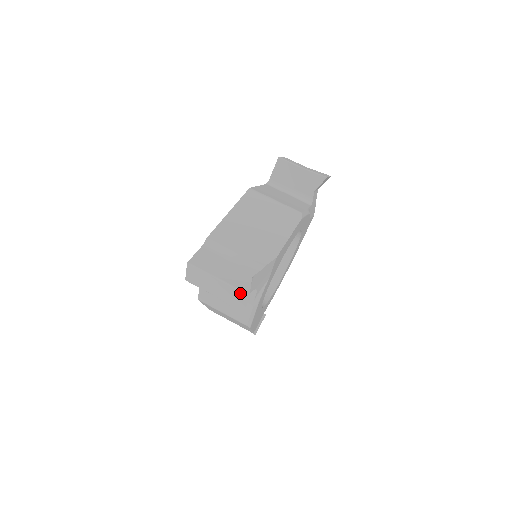
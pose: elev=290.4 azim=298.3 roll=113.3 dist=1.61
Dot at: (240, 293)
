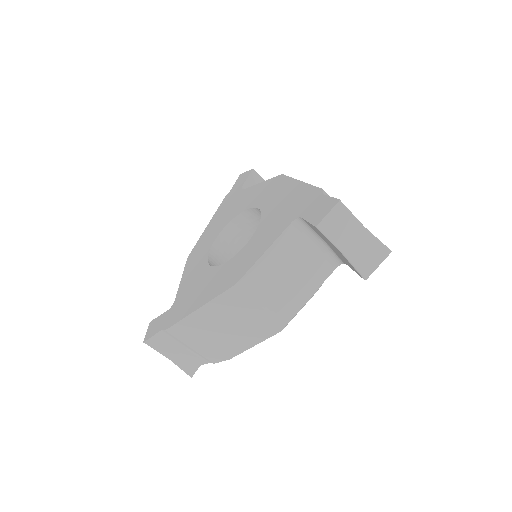
Dot at: (186, 371)
